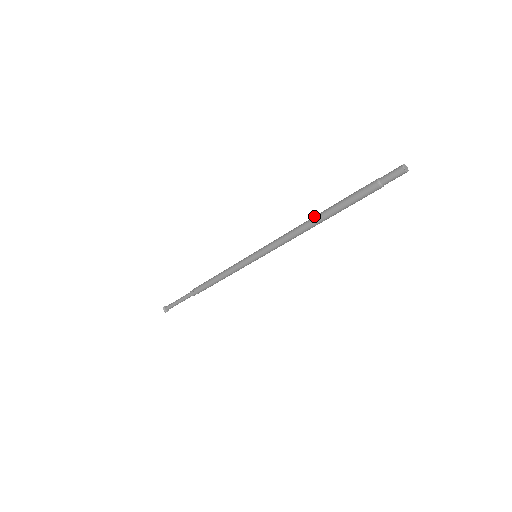
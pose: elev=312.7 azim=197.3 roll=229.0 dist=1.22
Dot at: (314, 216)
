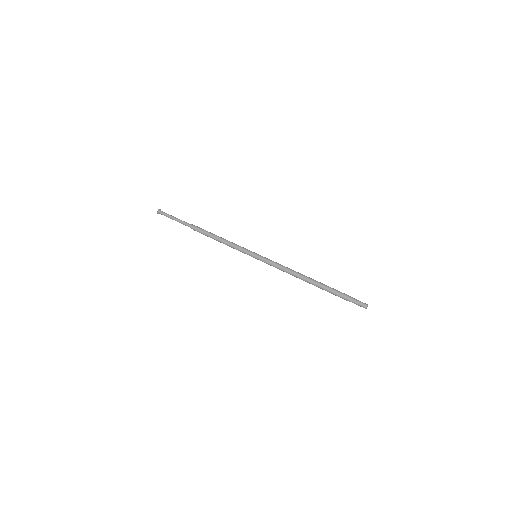
Dot at: (308, 277)
